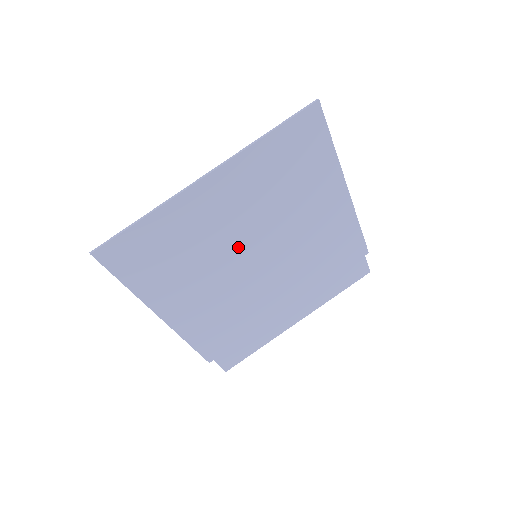
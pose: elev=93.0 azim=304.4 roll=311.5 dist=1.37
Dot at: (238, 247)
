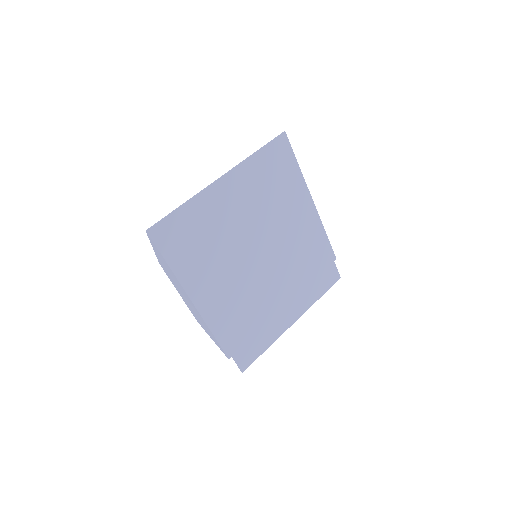
Dot at: (245, 240)
